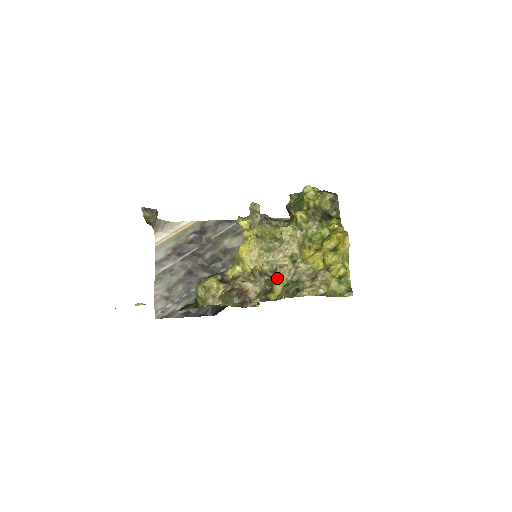
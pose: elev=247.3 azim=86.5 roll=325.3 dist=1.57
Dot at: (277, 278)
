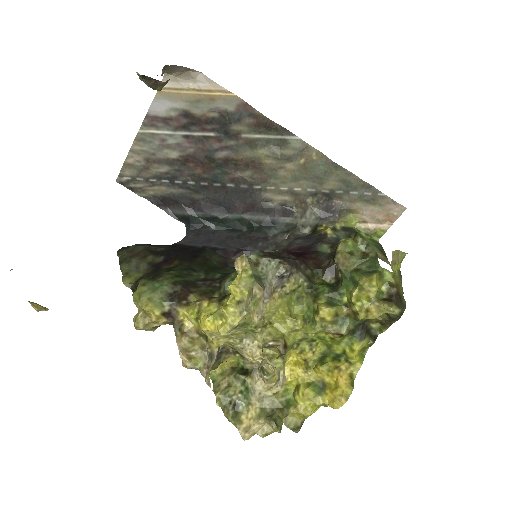
Dot at: (234, 355)
